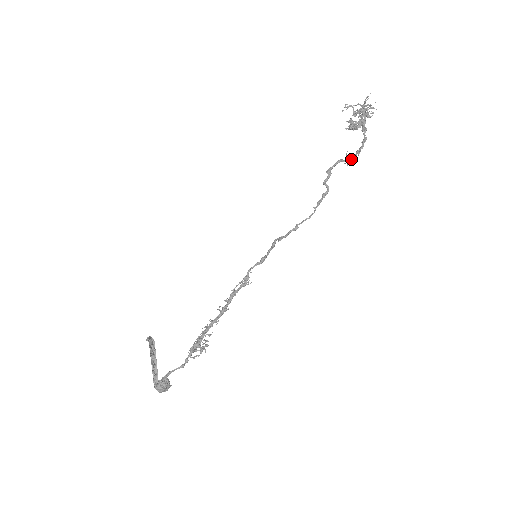
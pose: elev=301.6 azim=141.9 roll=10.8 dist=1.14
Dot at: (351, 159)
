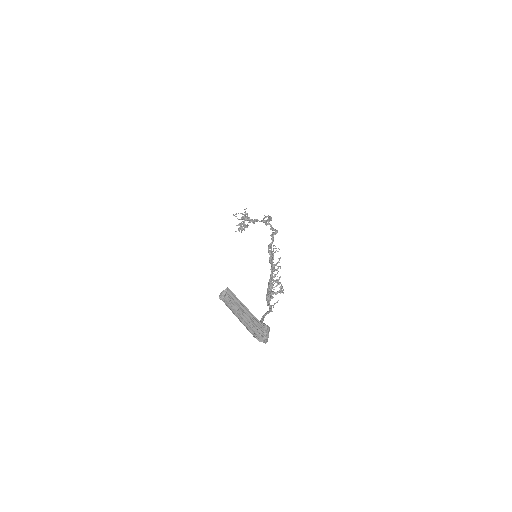
Dot at: (271, 217)
